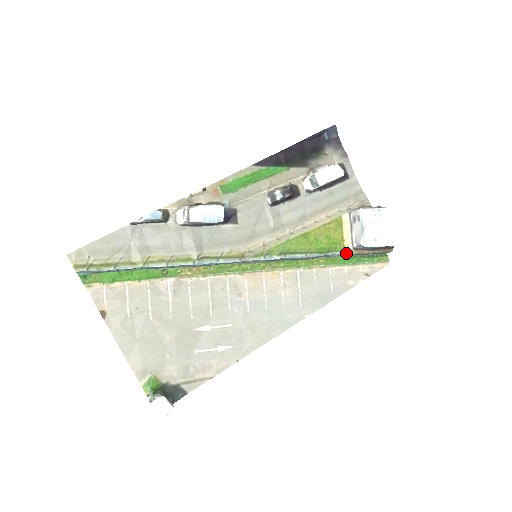
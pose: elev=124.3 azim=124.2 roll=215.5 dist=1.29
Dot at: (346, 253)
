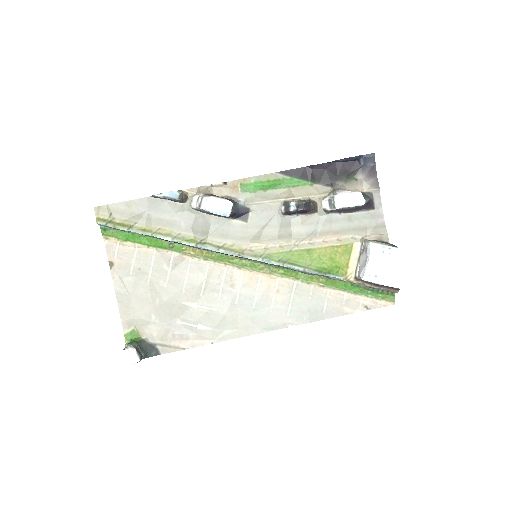
Dot at: (346, 280)
